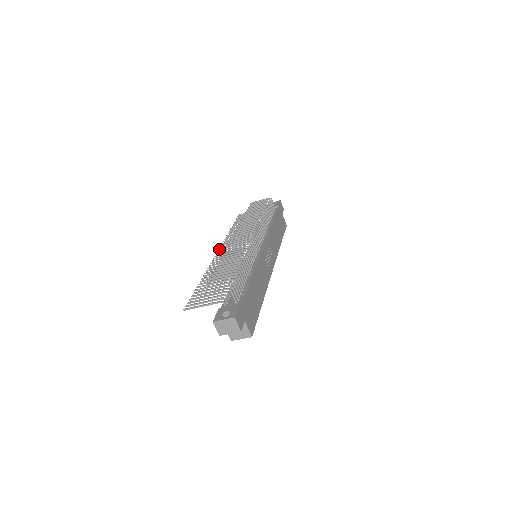
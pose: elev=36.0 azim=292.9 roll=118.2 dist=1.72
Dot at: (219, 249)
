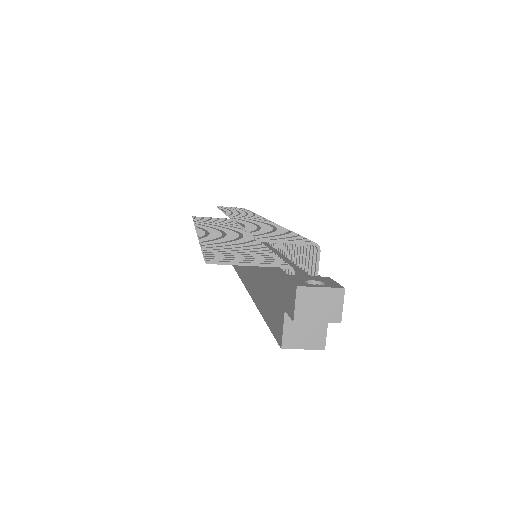
Dot at: (198, 229)
